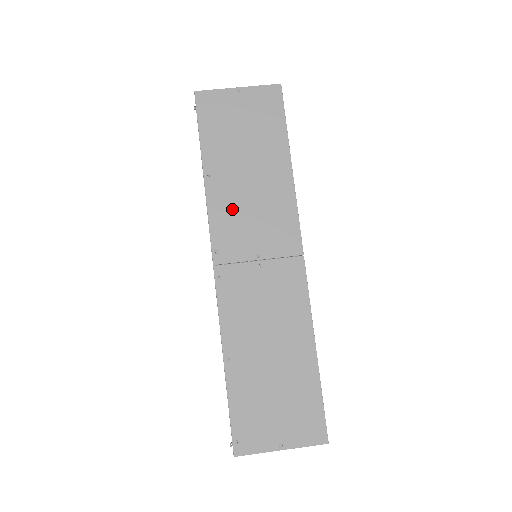
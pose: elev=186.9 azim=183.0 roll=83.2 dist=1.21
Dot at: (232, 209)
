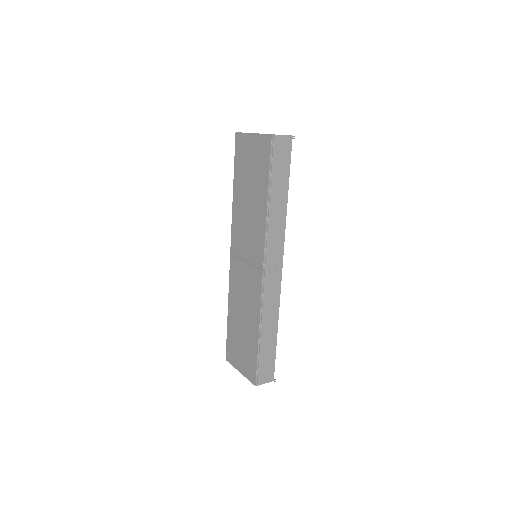
Dot at: (240, 223)
